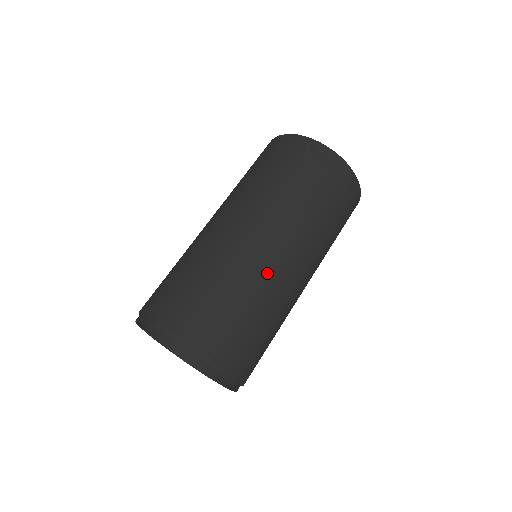
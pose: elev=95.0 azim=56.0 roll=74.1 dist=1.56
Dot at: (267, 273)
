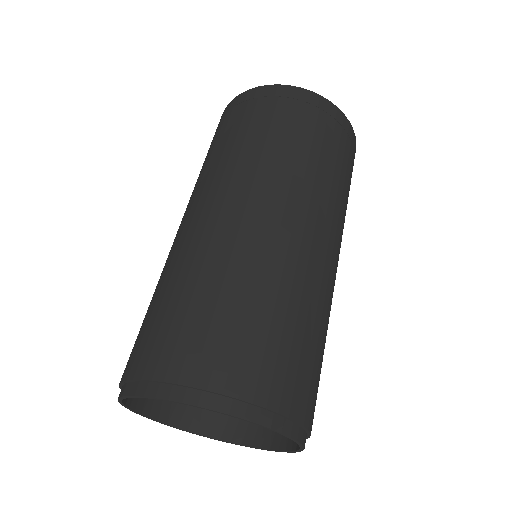
Dot at: (302, 266)
